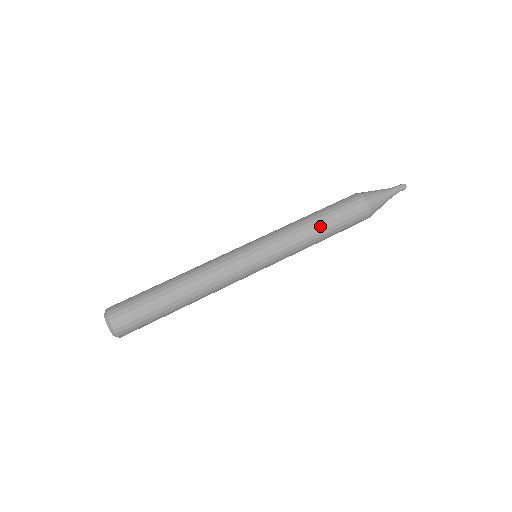
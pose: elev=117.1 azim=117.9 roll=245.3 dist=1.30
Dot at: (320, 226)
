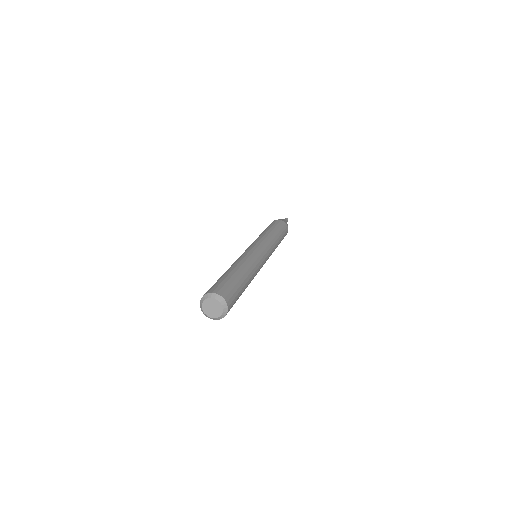
Dot at: (265, 231)
